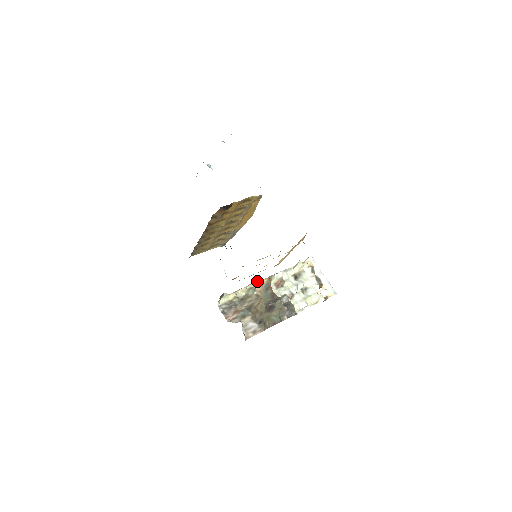
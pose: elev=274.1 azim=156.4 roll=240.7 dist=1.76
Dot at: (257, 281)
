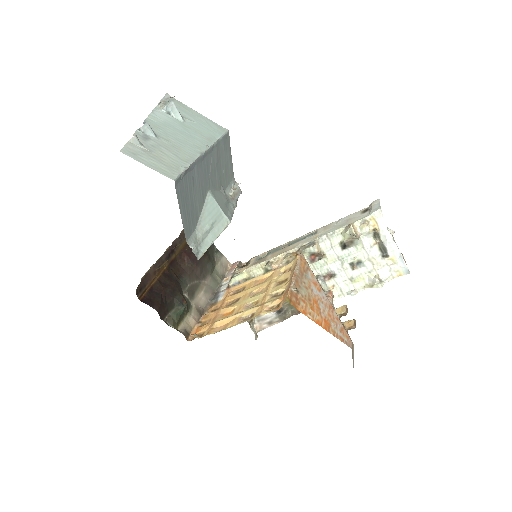
Dot at: (283, 252)
